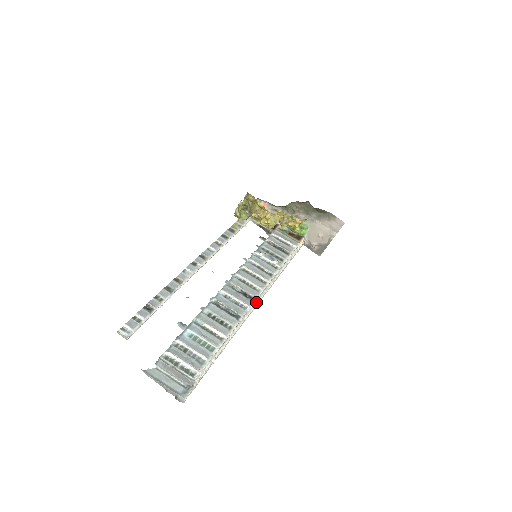
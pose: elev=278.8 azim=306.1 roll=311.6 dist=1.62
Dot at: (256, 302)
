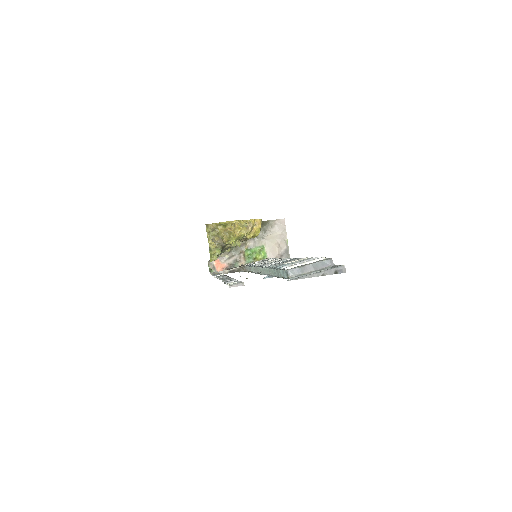
Dot at: occluded
